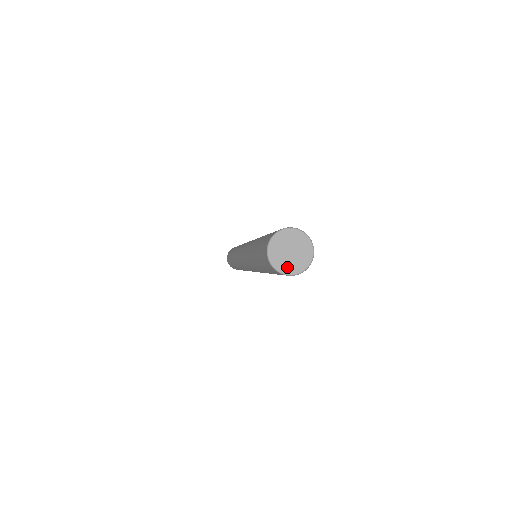
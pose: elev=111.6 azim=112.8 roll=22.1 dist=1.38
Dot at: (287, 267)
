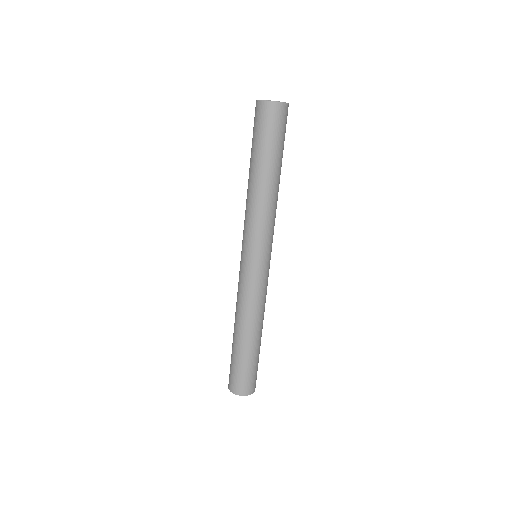
Dot at: occluded
